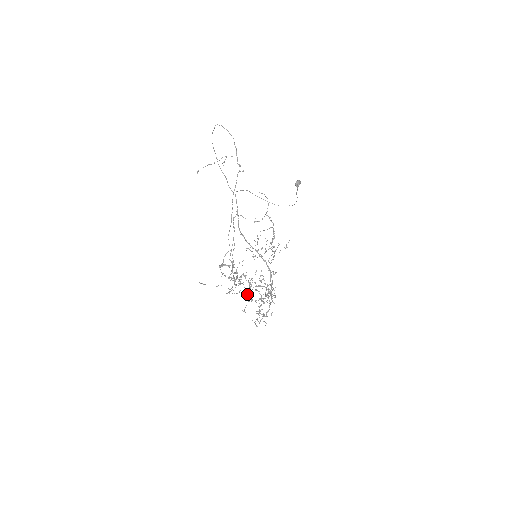
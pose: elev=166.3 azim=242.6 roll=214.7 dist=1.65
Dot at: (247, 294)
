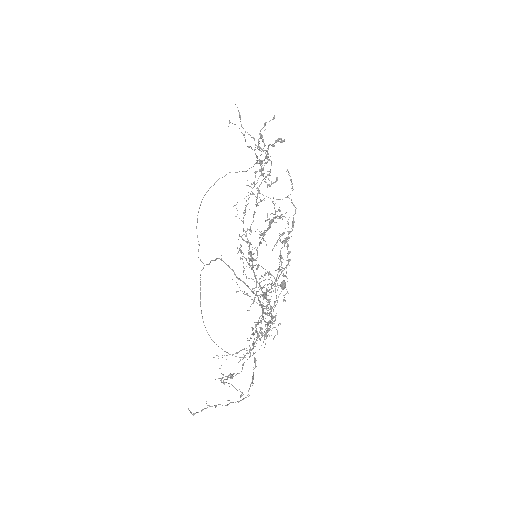
Dot at: occluded
